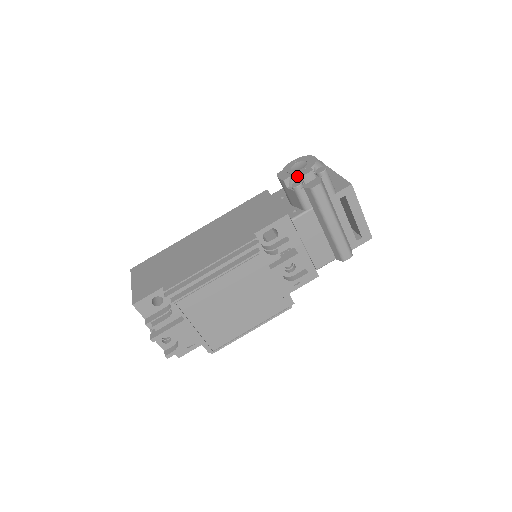
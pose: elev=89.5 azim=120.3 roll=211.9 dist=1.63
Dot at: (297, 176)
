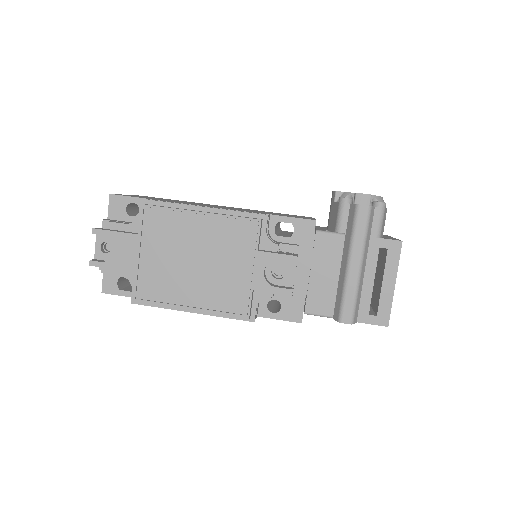
Dot at: (352, 193)
